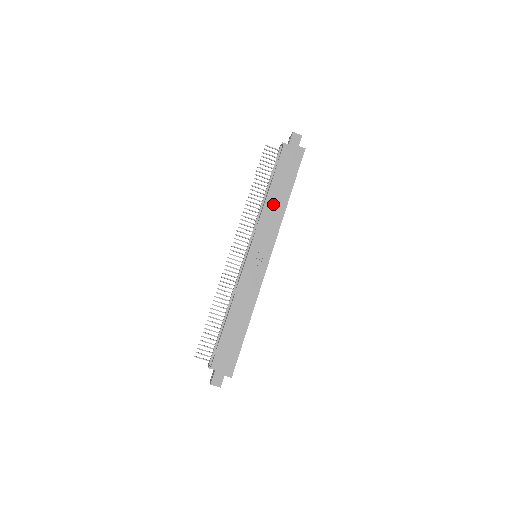
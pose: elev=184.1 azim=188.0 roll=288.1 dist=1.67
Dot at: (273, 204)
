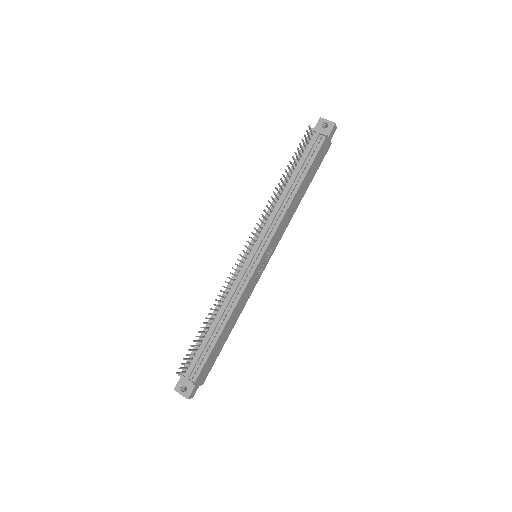
Dot at: (294, 204)
